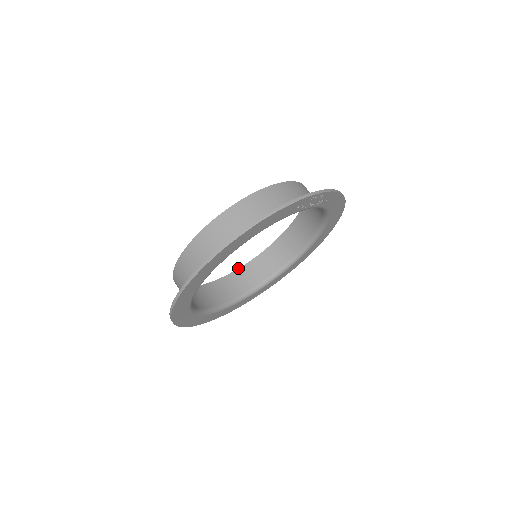
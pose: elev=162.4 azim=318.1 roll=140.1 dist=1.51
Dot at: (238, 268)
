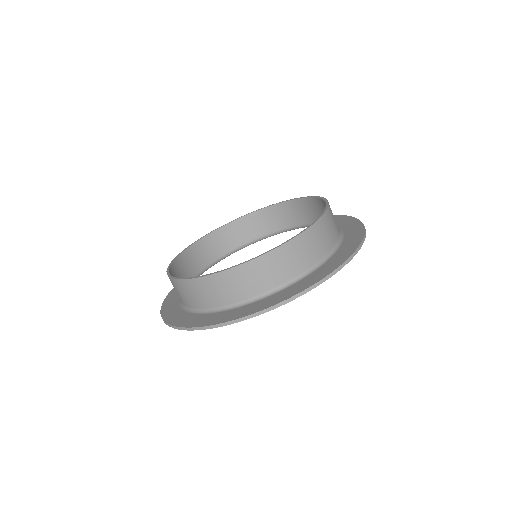
Dot at: (206, 234)
